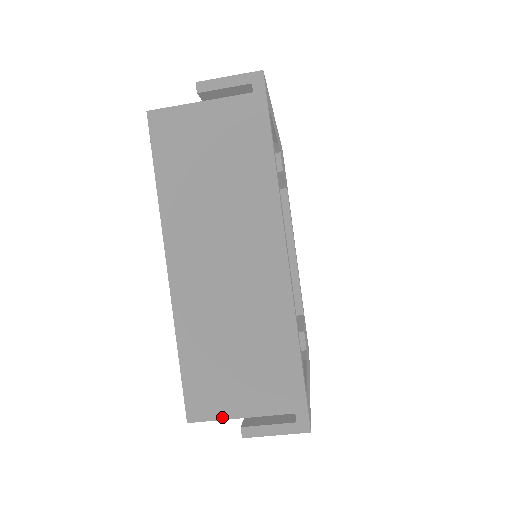
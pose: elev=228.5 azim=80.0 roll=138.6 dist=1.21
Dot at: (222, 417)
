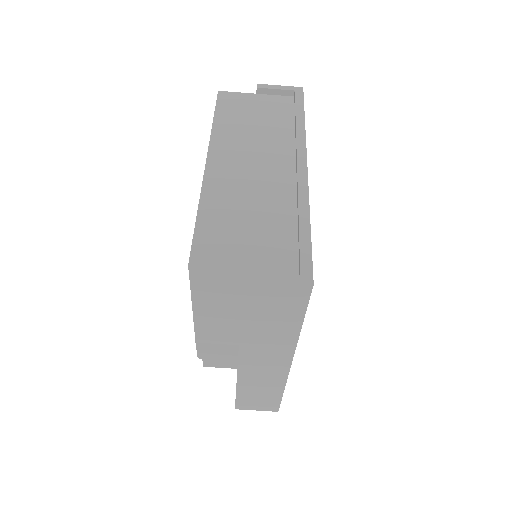
Dot at: (225, 265)
